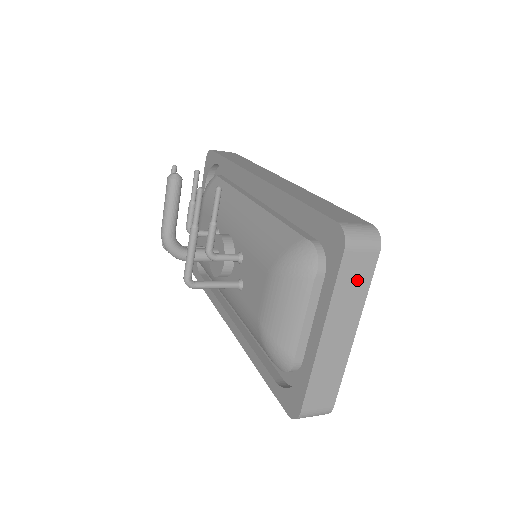
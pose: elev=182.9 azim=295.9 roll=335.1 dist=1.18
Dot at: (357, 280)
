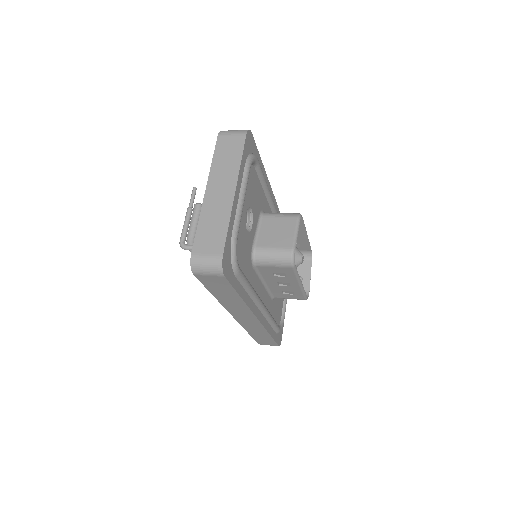
Dot at: (231, 153)
